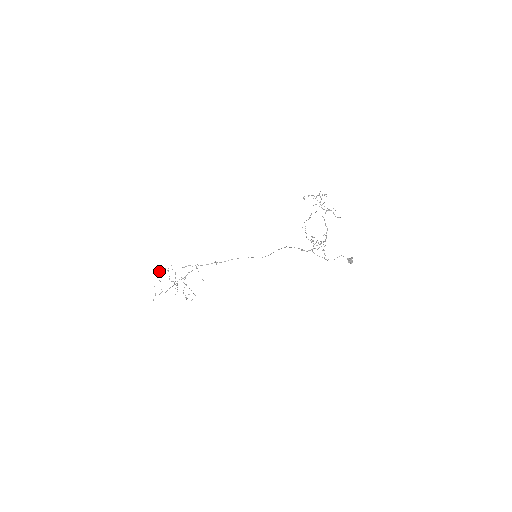
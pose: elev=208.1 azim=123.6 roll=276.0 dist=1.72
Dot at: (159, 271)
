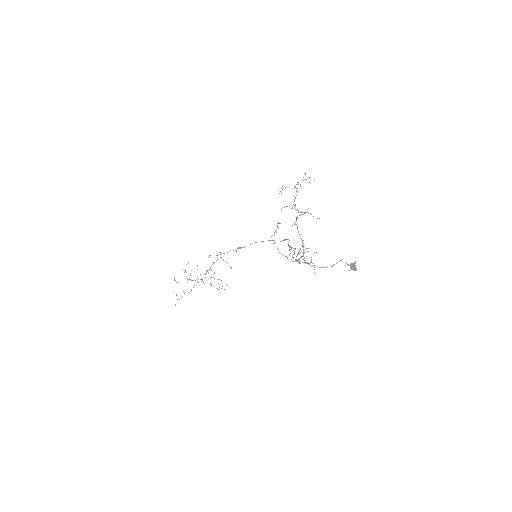
Dot at: occluded
